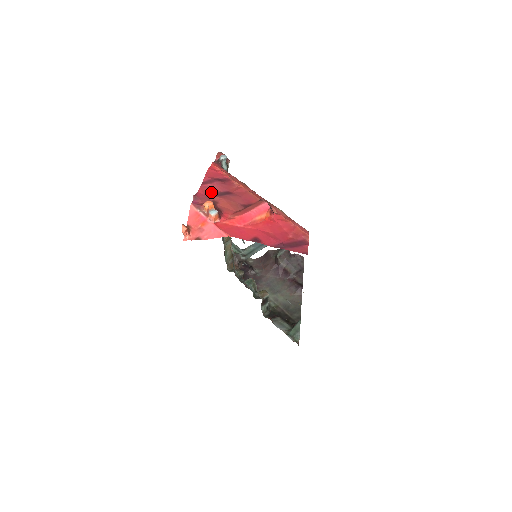
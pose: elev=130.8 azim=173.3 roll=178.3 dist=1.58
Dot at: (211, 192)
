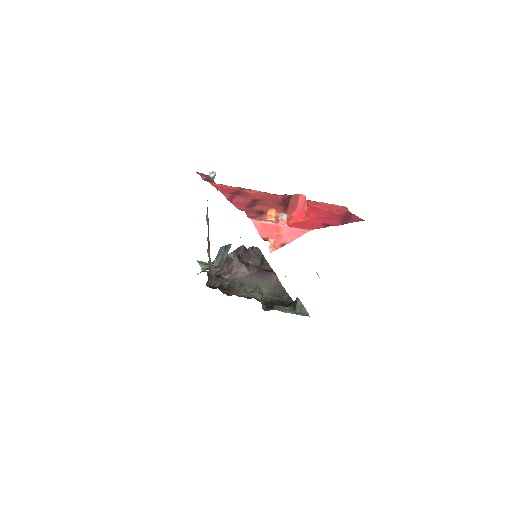
Dot at: (246, 205)
